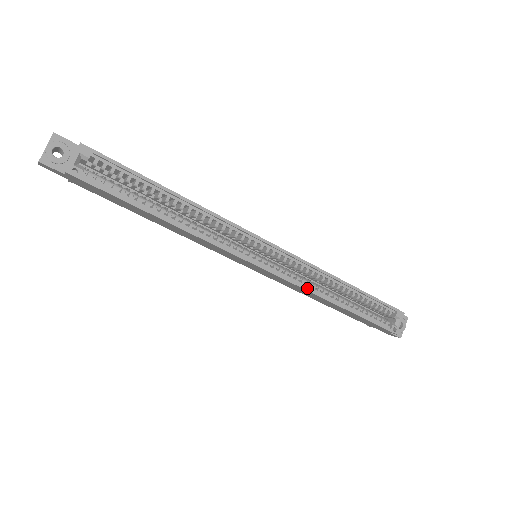
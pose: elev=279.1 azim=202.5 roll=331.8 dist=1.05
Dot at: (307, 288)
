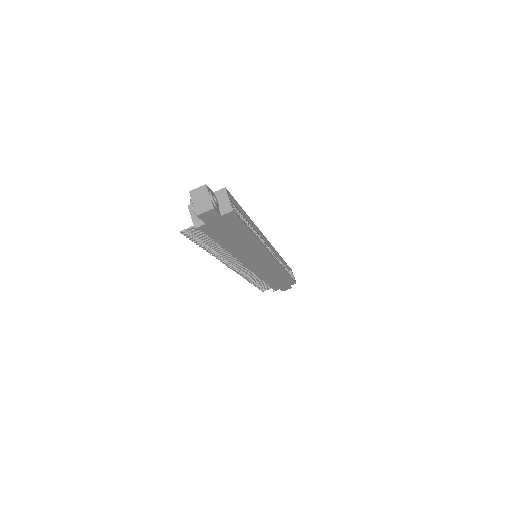
Dot at: (281, 265)
